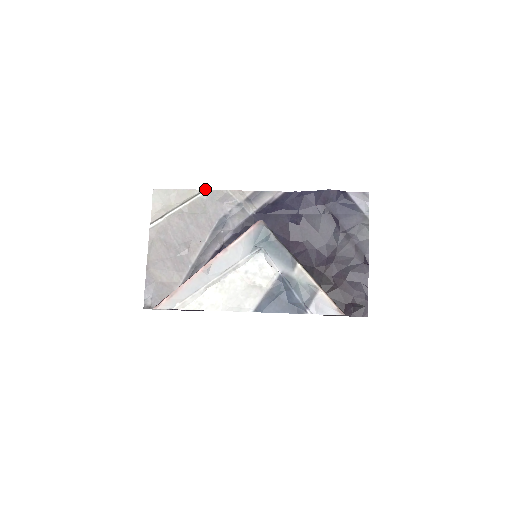
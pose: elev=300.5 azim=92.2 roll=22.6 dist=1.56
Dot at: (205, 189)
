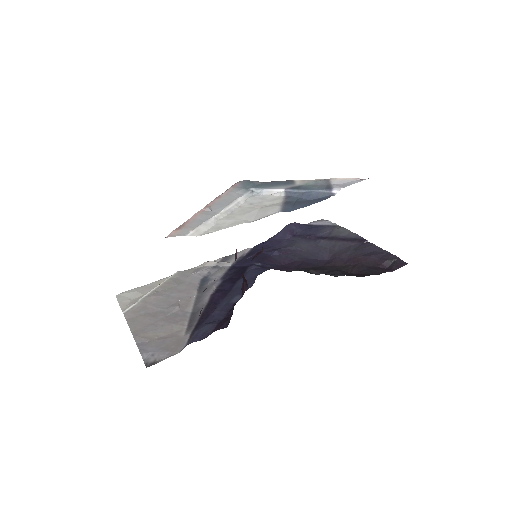
Dot at: (173, 274)
